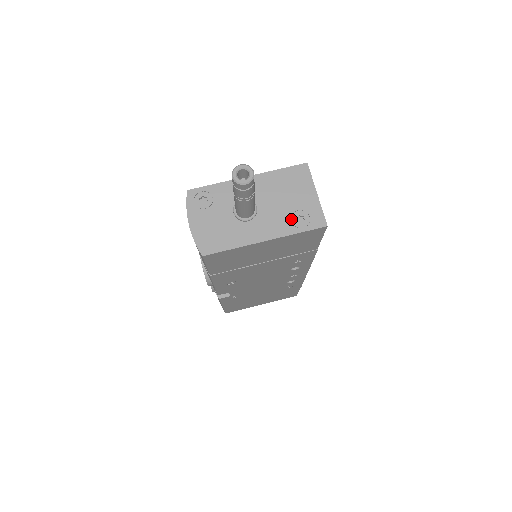
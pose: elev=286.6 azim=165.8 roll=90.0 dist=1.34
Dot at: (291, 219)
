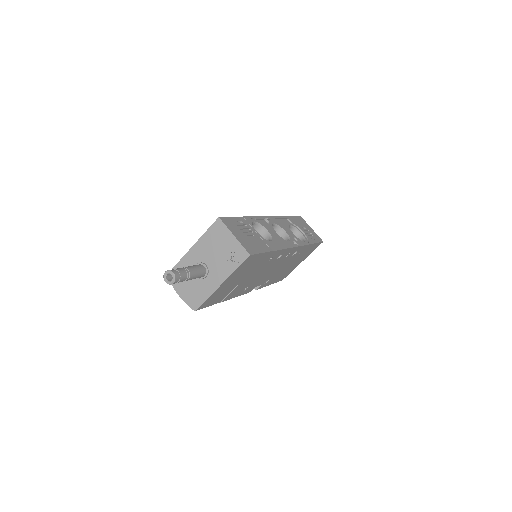
Dot at: (228, 262)
